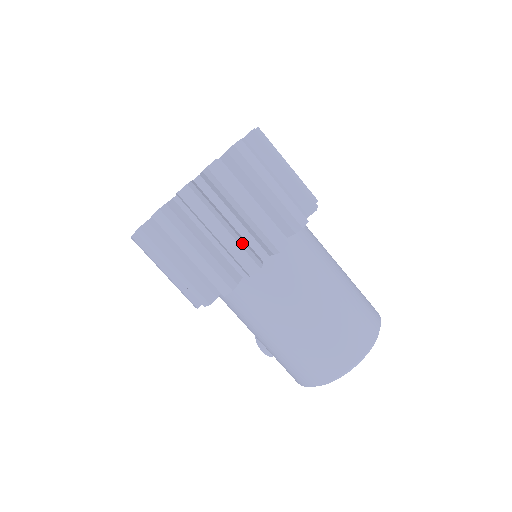
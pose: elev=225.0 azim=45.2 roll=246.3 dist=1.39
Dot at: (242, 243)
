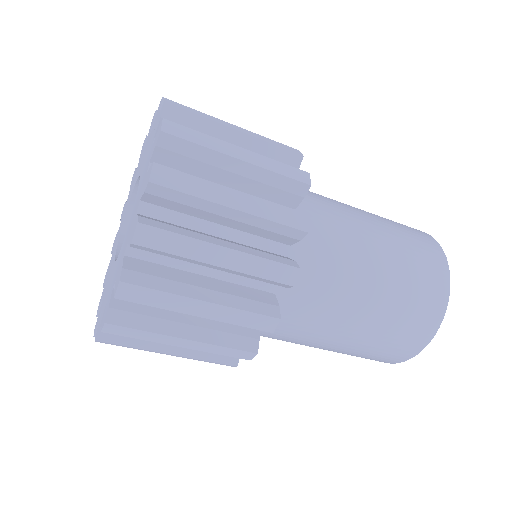
Dot at: (219, 337)
